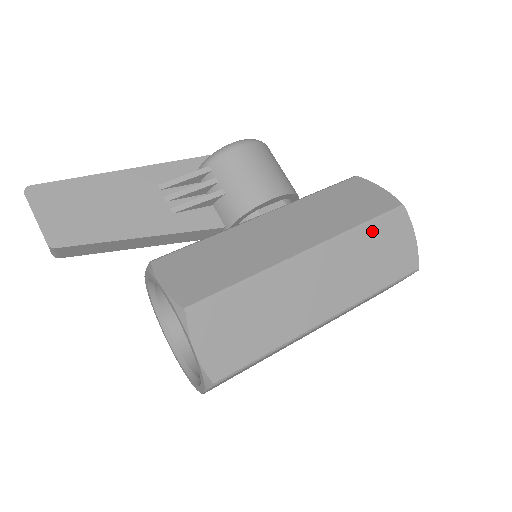
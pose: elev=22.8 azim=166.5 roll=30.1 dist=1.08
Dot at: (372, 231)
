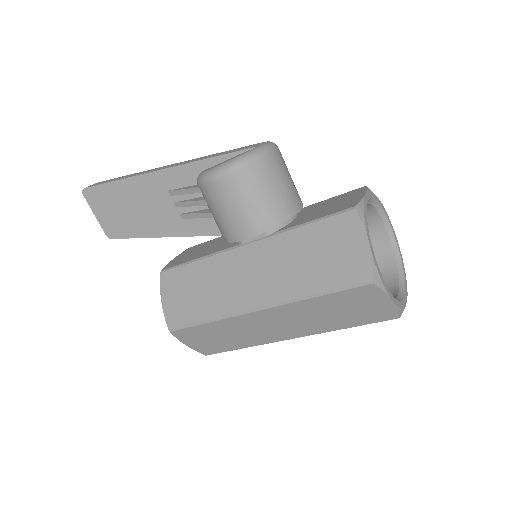
Dot at: (329, 299)
